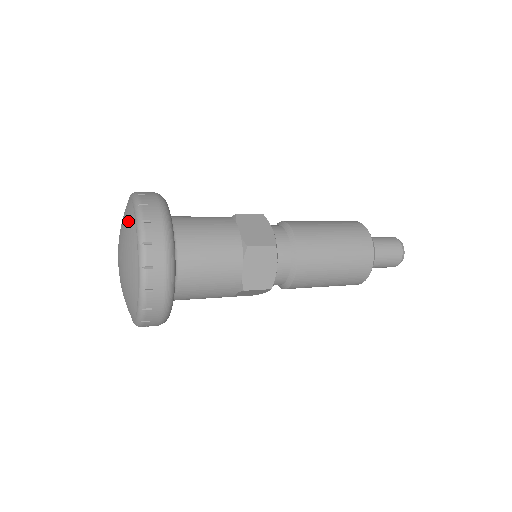
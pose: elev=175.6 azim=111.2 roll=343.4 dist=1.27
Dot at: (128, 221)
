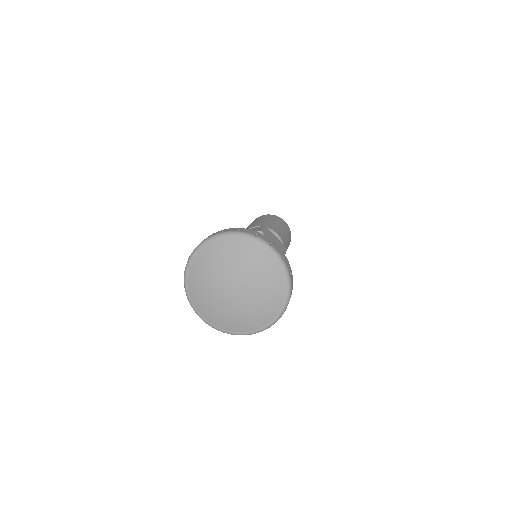
Dot at: (260, 259)
